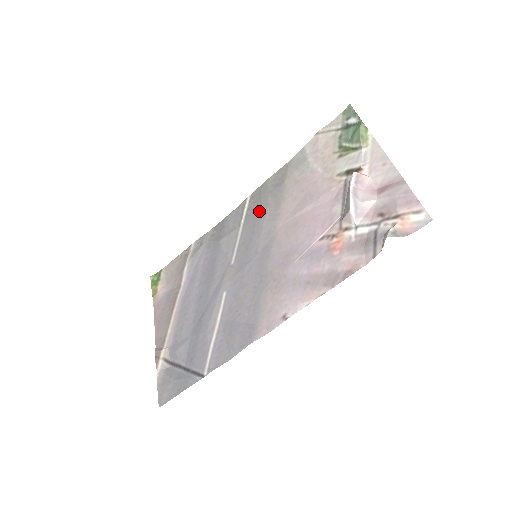
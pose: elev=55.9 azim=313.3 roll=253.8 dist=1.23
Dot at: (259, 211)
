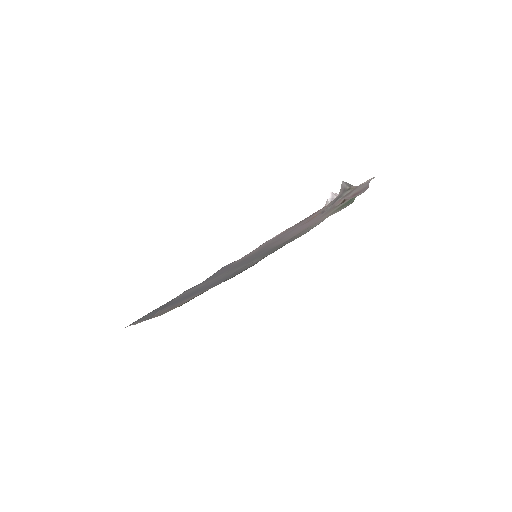
Dot at: (271, 250)
